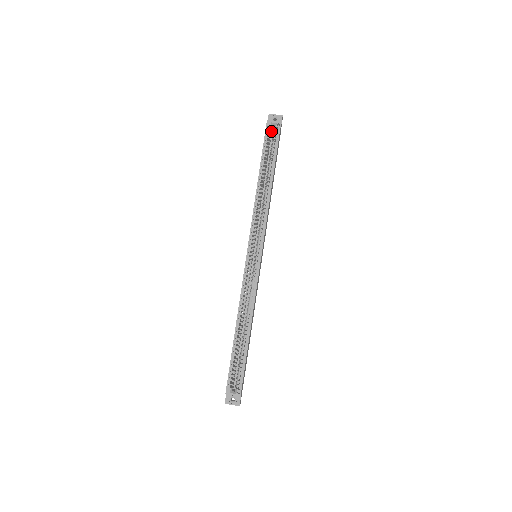
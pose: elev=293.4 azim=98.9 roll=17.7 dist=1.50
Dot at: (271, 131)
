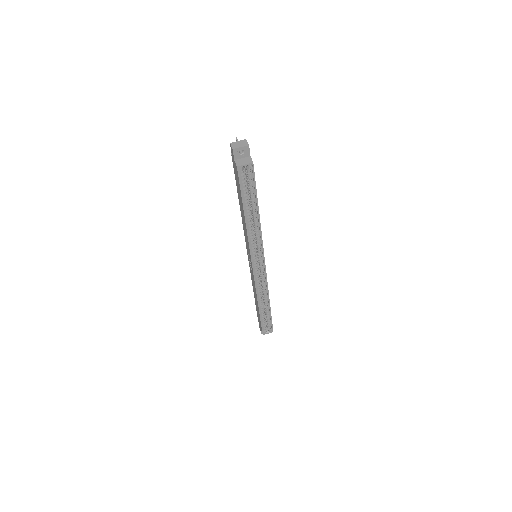
Dot at: occluded
